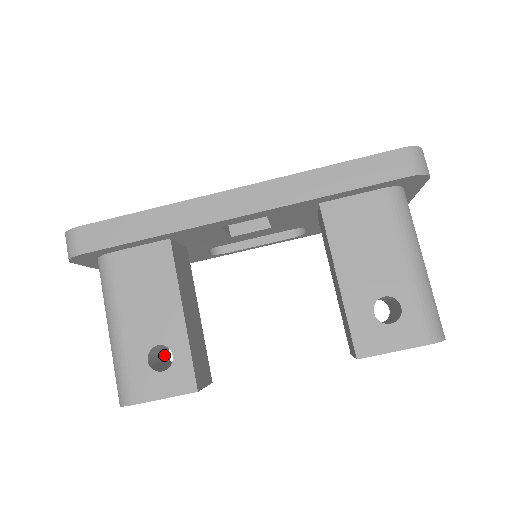
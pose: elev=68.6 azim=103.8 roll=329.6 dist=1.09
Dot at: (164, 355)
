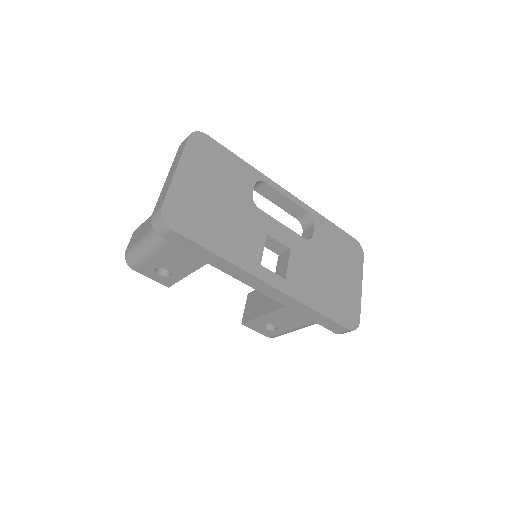
Dot at: occluded
